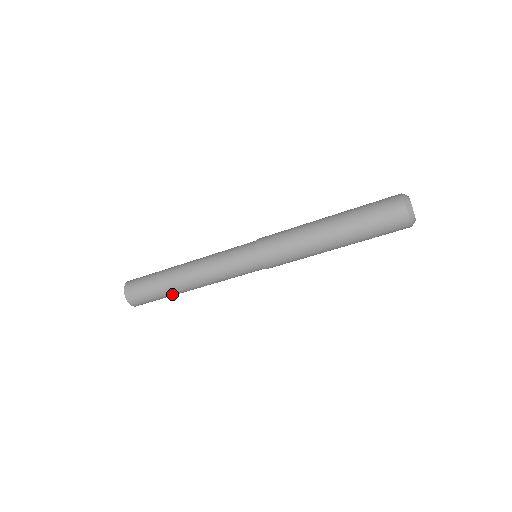
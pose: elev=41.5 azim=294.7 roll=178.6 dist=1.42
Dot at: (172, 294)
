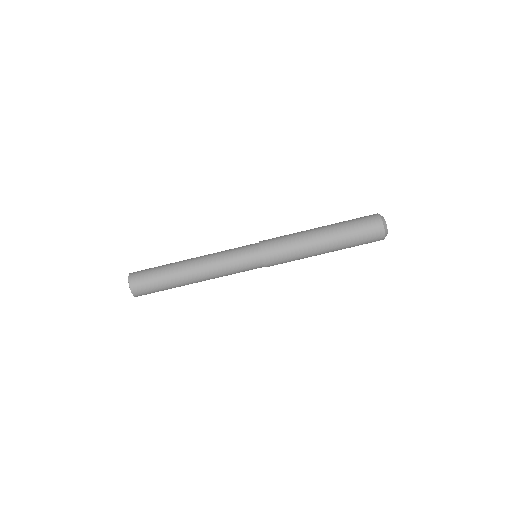
Dot at: (173, 280)
